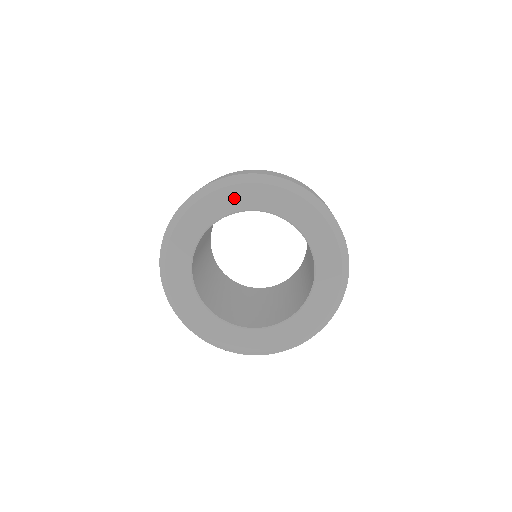
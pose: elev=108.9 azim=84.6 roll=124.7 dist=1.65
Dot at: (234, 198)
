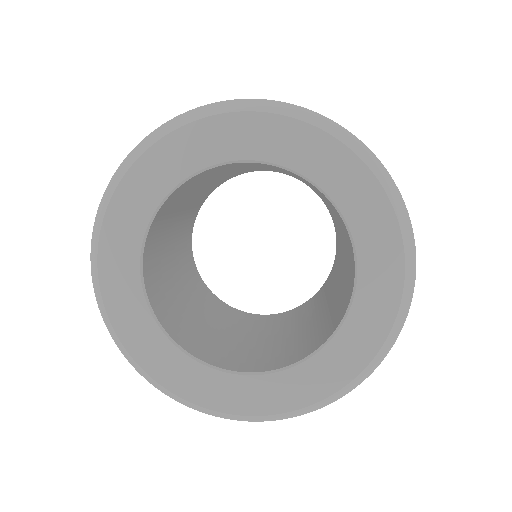
Dot at: (297, 145)
